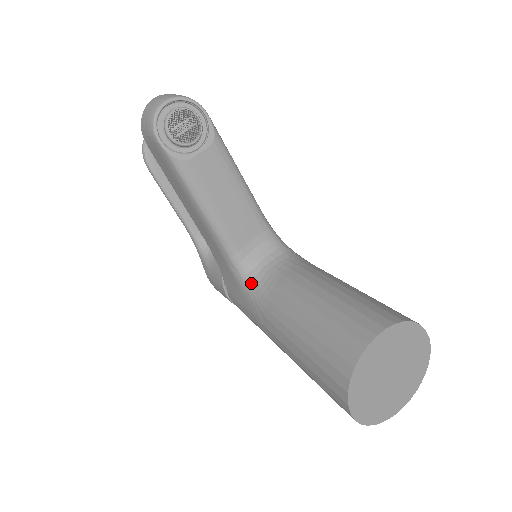
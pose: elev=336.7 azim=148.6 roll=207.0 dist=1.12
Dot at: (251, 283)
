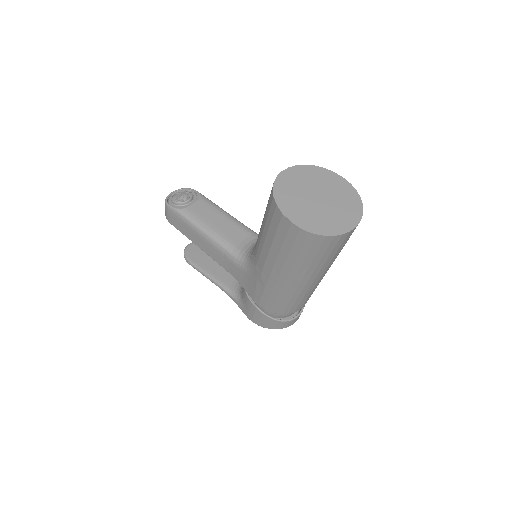
Dot at: (248, 259)
